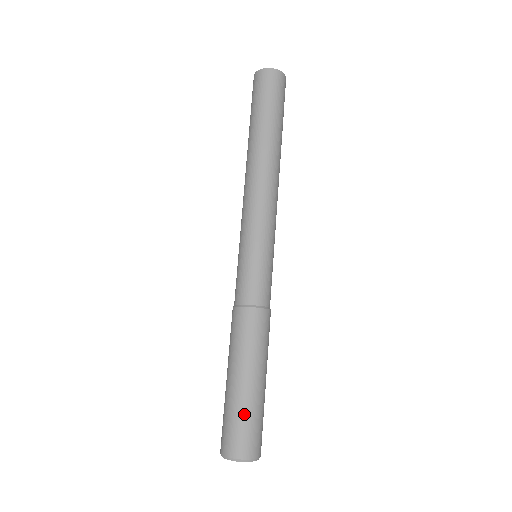
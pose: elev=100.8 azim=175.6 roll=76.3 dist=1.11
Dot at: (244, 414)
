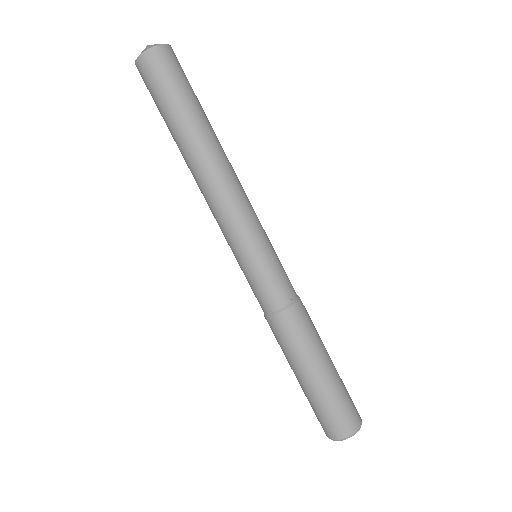
Dot at: (334, 400)
